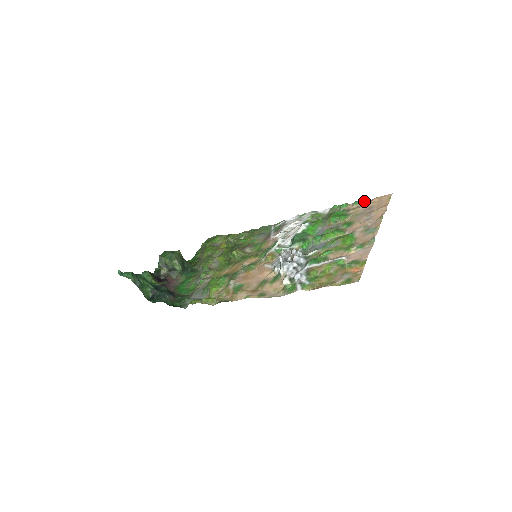
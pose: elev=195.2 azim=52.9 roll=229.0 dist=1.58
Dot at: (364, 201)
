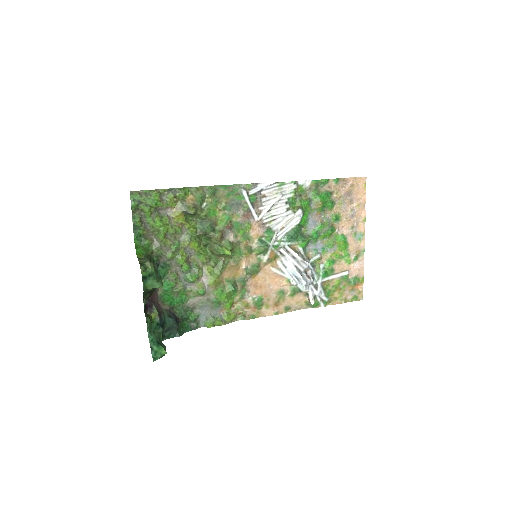
Dot at: (342, 178)
